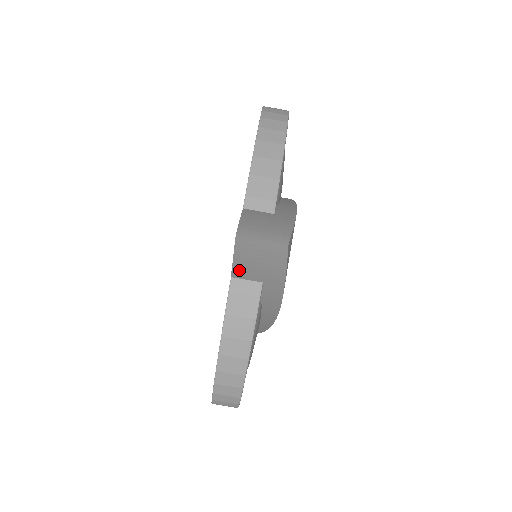
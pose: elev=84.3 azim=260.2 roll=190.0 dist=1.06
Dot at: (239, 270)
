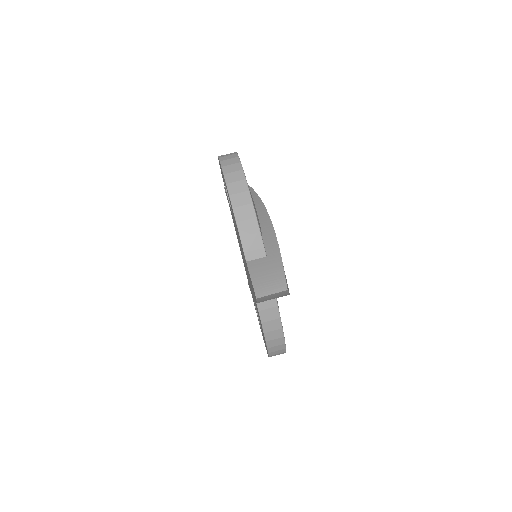
Dot at: (261, 301)
